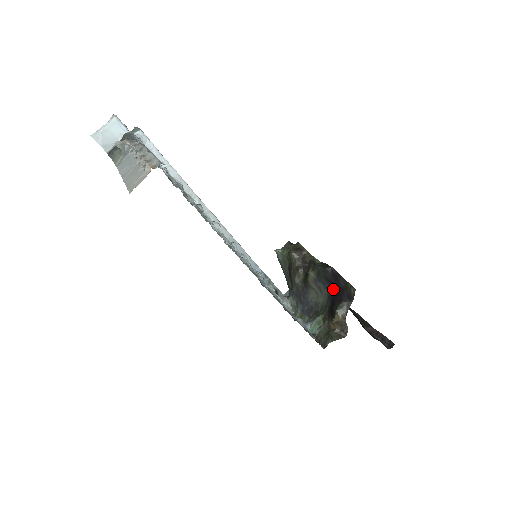
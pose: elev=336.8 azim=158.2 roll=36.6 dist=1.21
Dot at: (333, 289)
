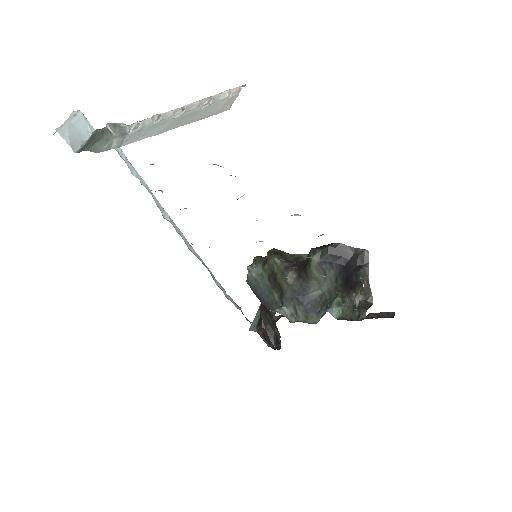
Dot at: (342, 264)
